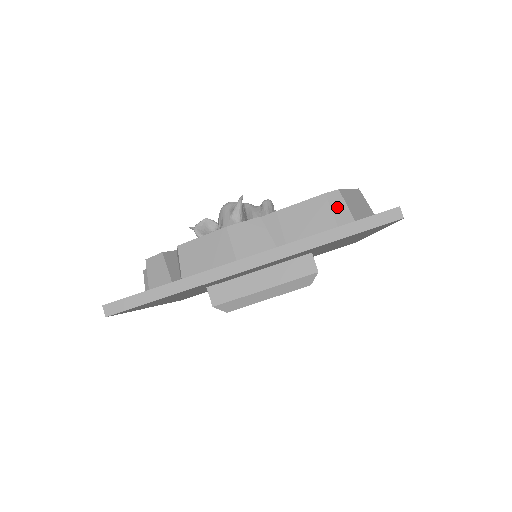
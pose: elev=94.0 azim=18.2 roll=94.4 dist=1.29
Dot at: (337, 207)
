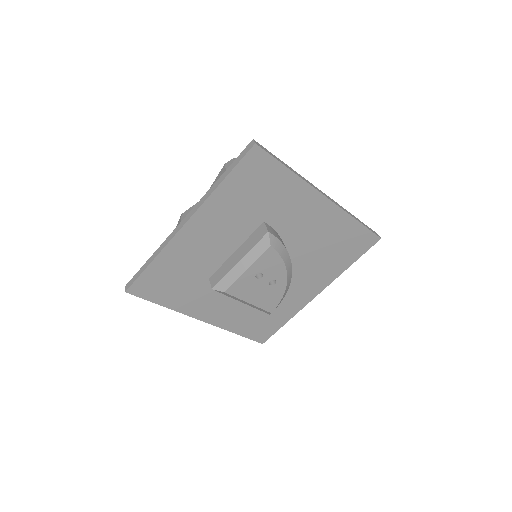
Dot at: occluded
